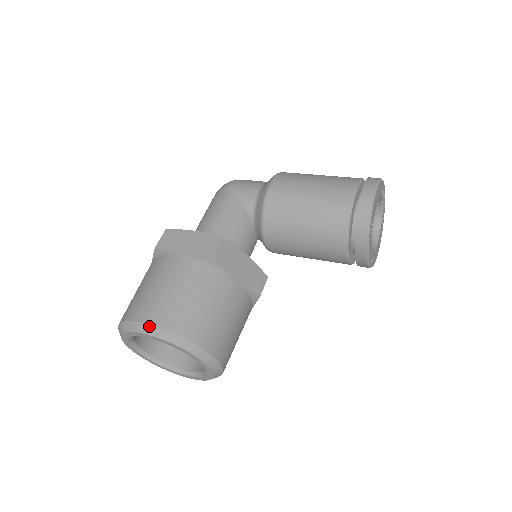
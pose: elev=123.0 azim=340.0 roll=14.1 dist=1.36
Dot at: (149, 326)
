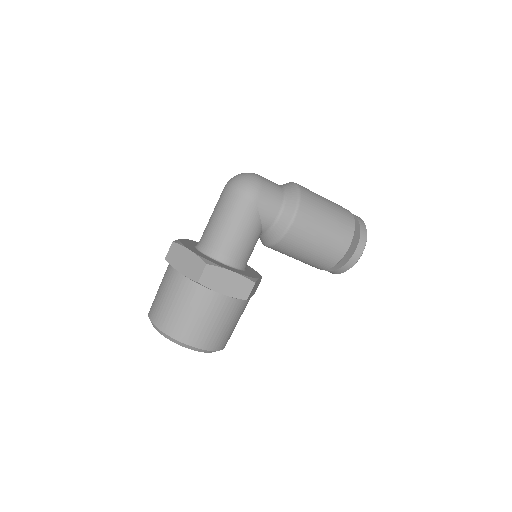
Dot at: (197, 349)
